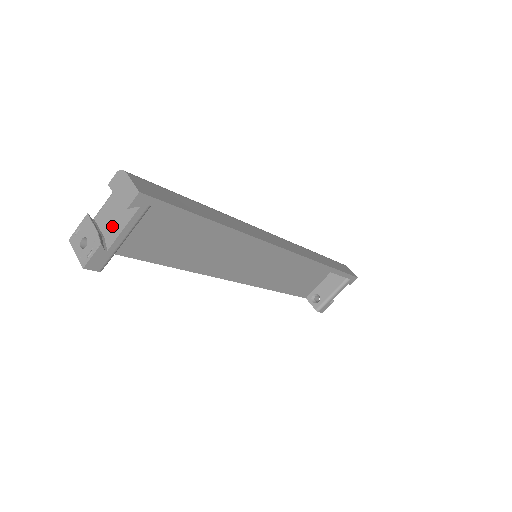
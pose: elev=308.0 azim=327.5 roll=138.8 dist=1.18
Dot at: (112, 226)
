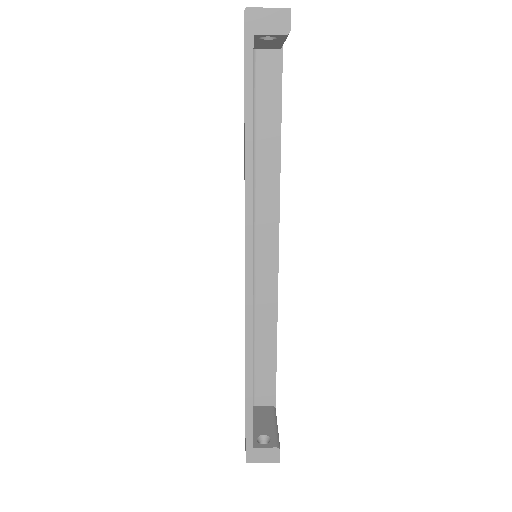
Dot at: occluded
